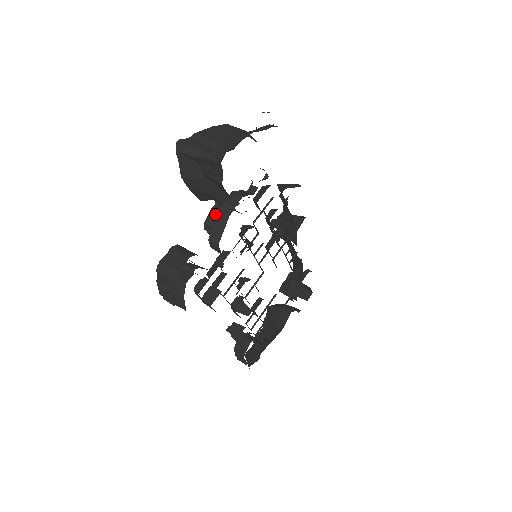
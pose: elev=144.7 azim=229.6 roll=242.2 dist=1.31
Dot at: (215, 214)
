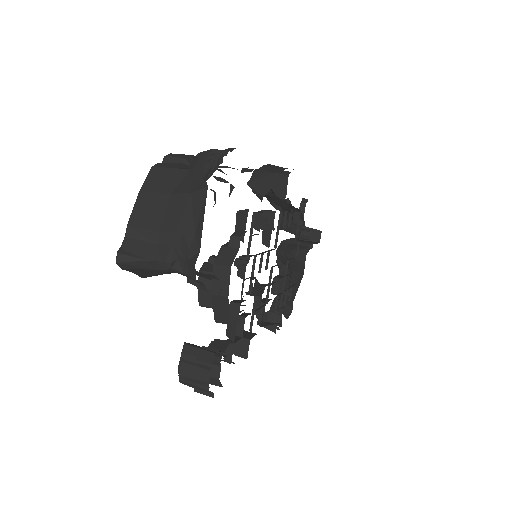
Dot at: (206, 292)
